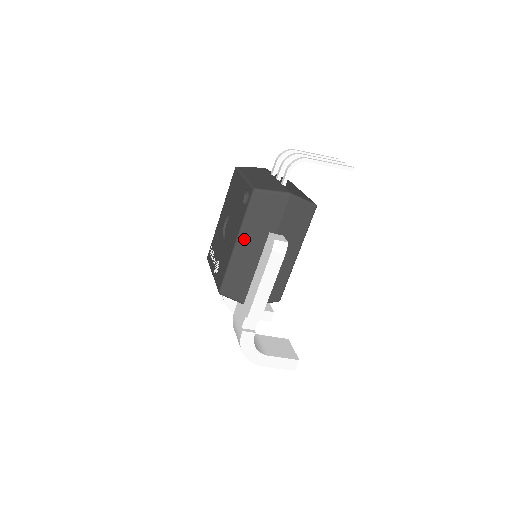
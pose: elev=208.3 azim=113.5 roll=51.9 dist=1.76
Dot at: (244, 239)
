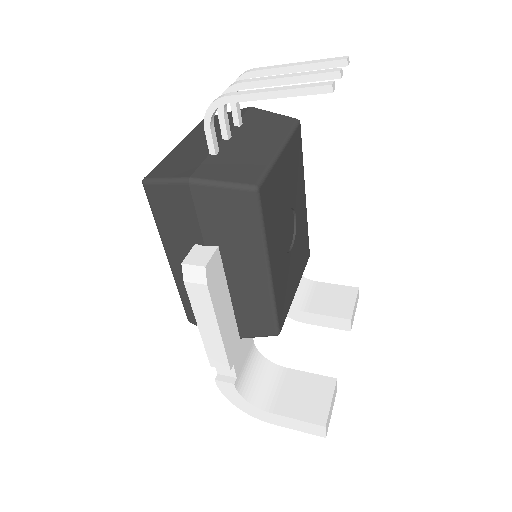
Dot at: (172, 254)
